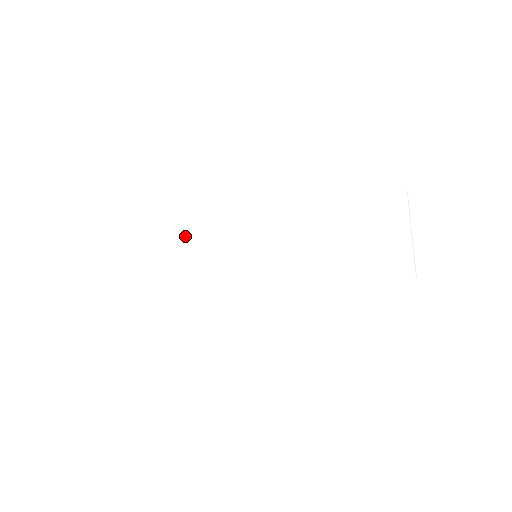
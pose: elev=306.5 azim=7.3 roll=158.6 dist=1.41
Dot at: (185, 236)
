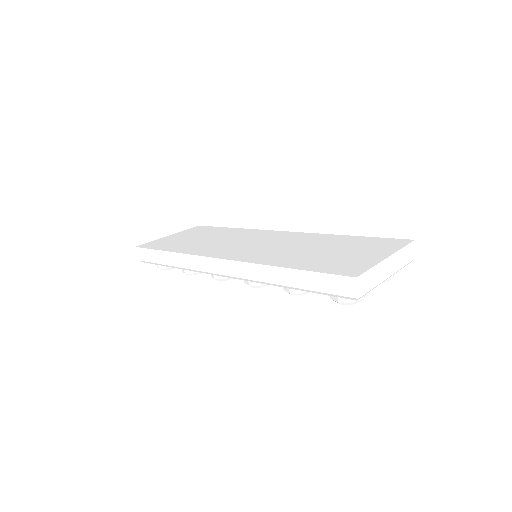
Dot at: (221, 232)
